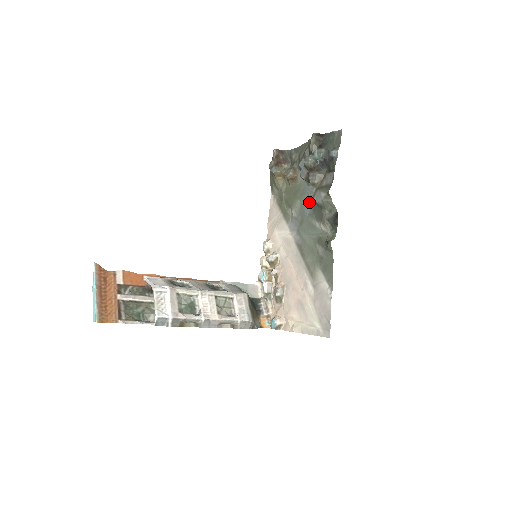
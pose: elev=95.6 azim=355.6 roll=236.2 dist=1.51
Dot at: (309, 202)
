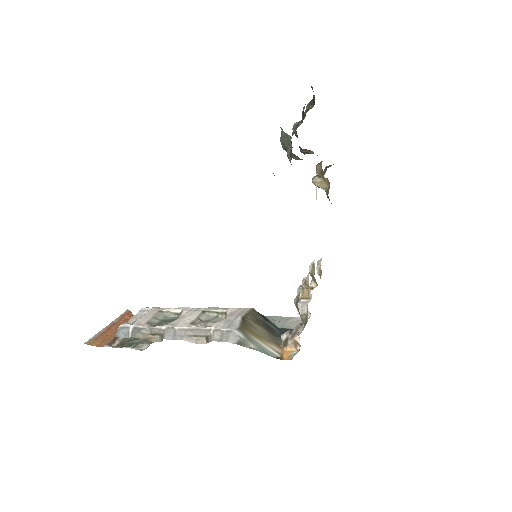
Dot at: occluded
